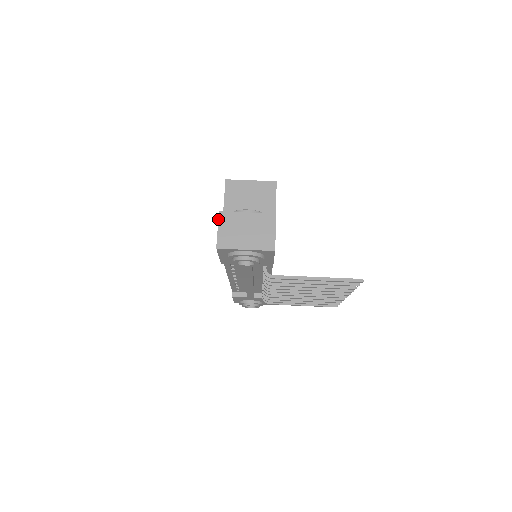
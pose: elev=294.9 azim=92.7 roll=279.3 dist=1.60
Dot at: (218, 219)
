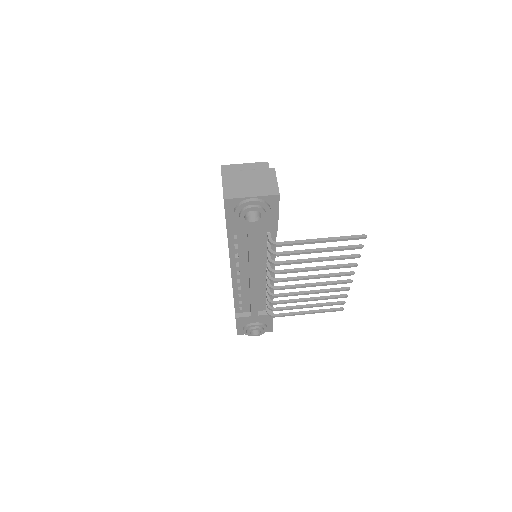
Dot at: occluded
